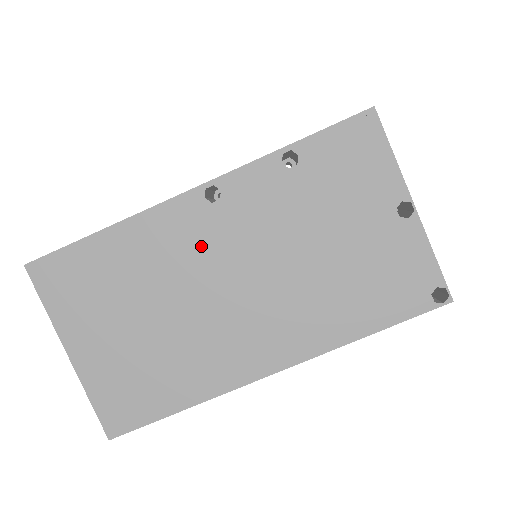
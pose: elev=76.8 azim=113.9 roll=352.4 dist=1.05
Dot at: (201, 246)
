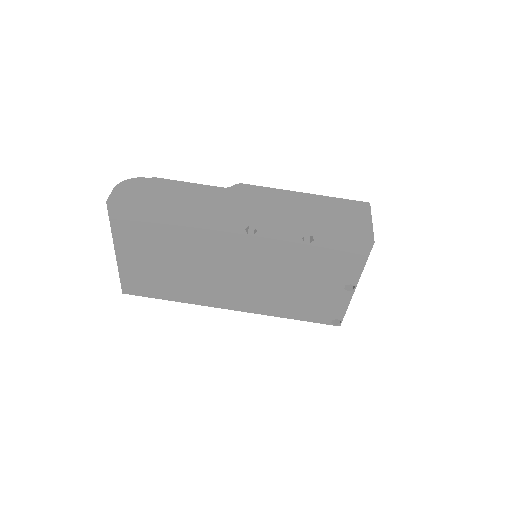
Dot at: (227, 248)
